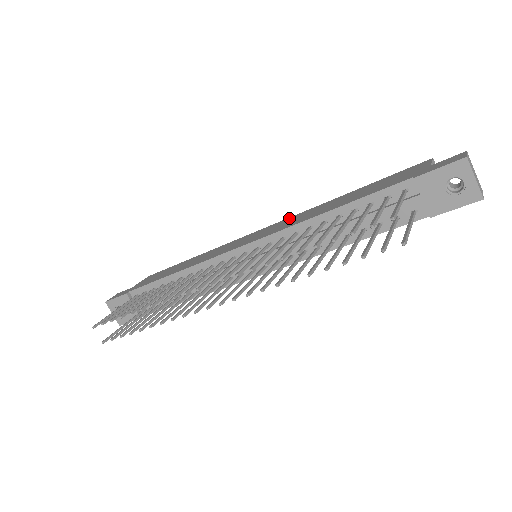
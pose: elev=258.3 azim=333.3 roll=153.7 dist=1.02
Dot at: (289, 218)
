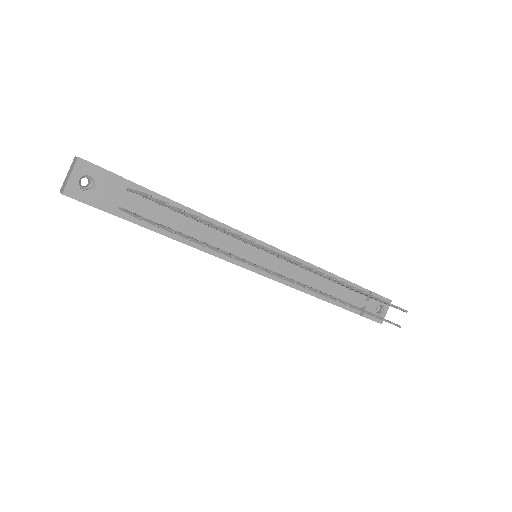
Dot at: occluded
